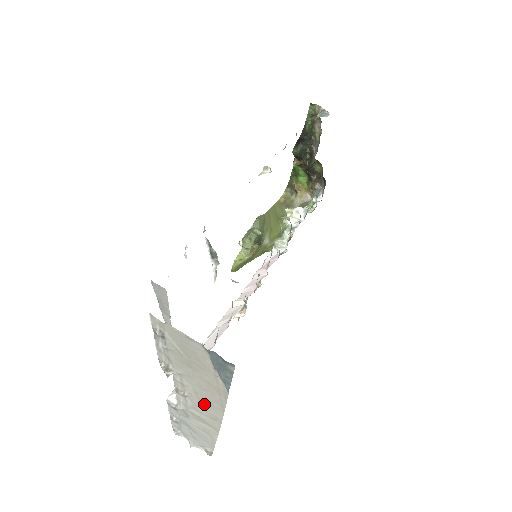
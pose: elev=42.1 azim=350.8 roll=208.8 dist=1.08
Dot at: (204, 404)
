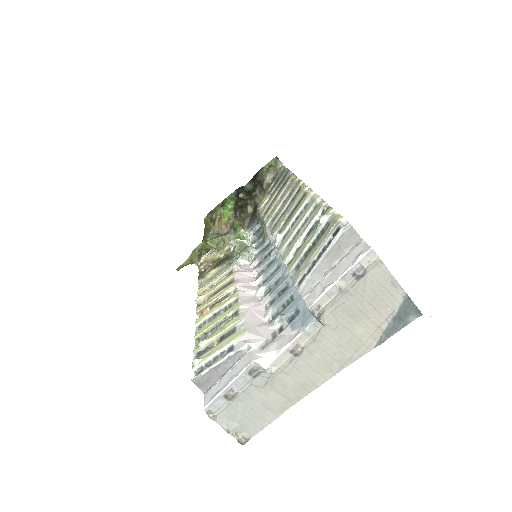
Dot at: (316, 365)
